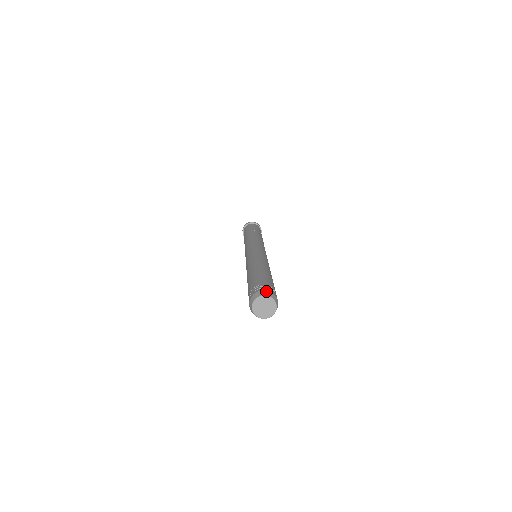
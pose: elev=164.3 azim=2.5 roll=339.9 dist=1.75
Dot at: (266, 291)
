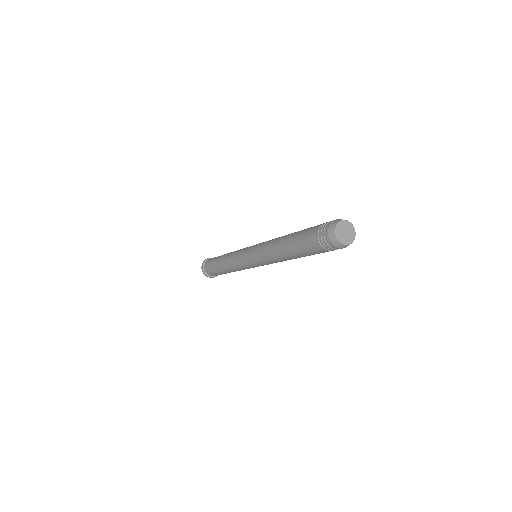
Dot at: (337, 219)
